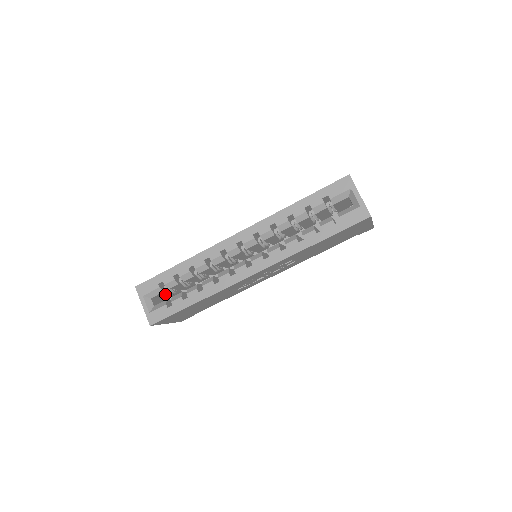
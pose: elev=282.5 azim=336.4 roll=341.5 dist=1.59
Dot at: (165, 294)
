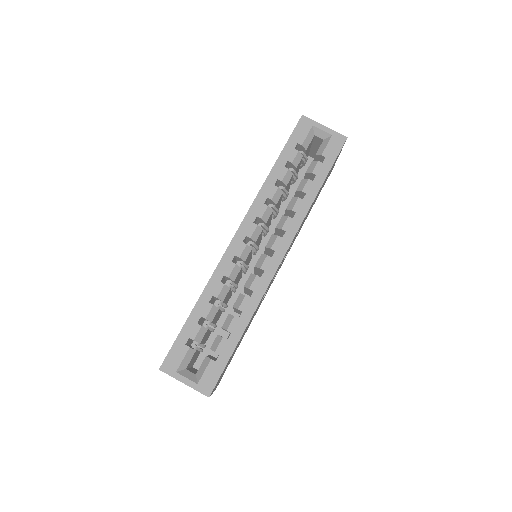
Dot at: (193, 358)
